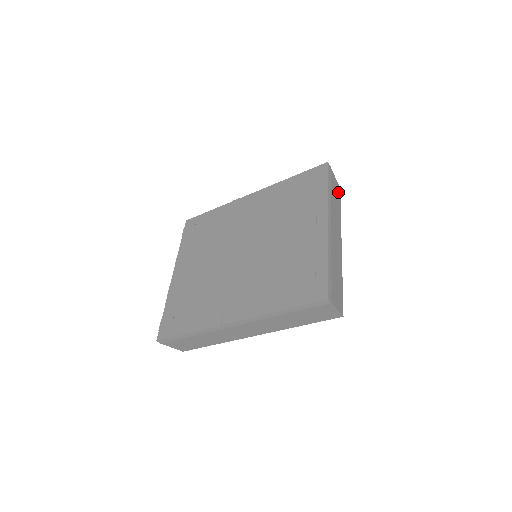
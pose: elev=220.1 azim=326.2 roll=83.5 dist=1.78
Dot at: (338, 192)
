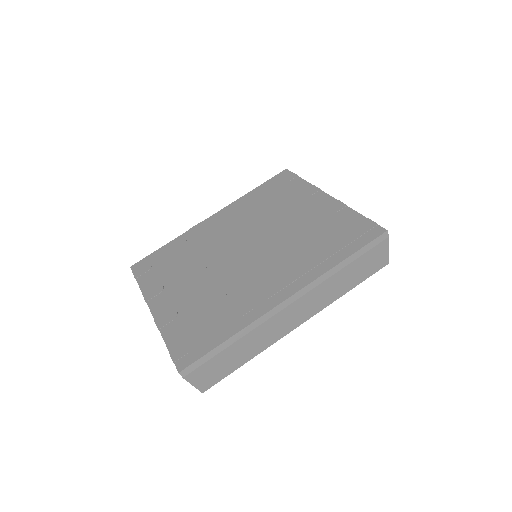
Dot at: occluded
